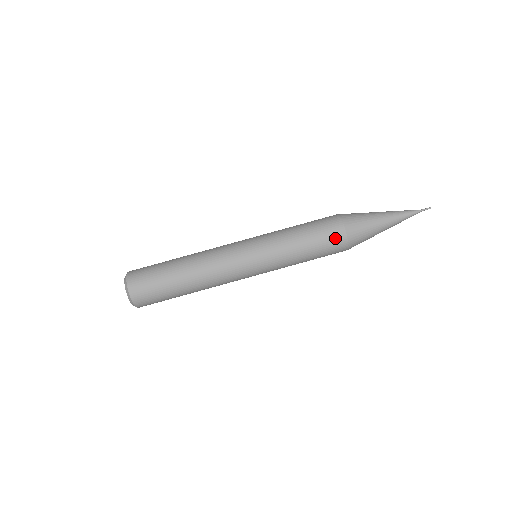
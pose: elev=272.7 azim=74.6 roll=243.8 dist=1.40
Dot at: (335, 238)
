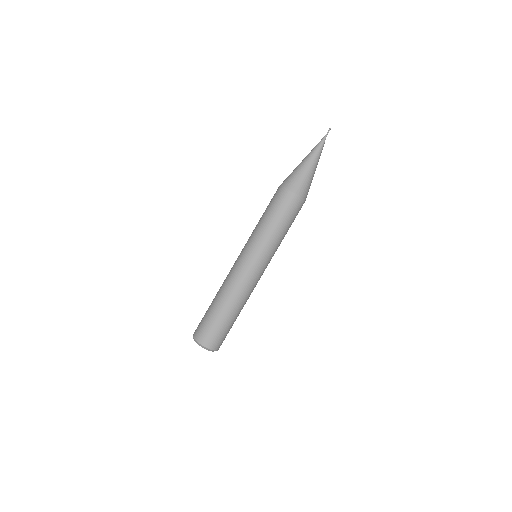
Dot at: (289, 202)
